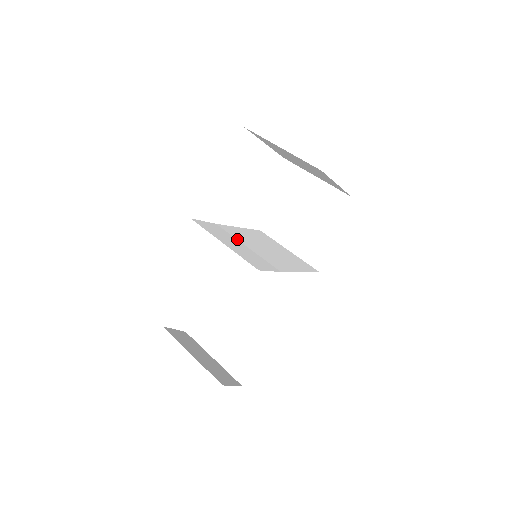
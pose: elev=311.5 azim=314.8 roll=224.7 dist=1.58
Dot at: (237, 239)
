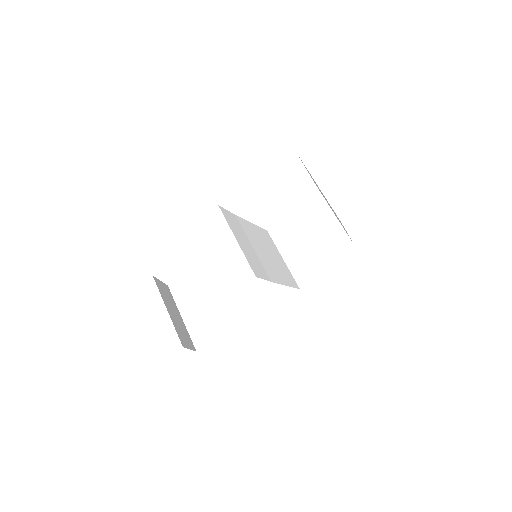
Dot at: (247, 237)
